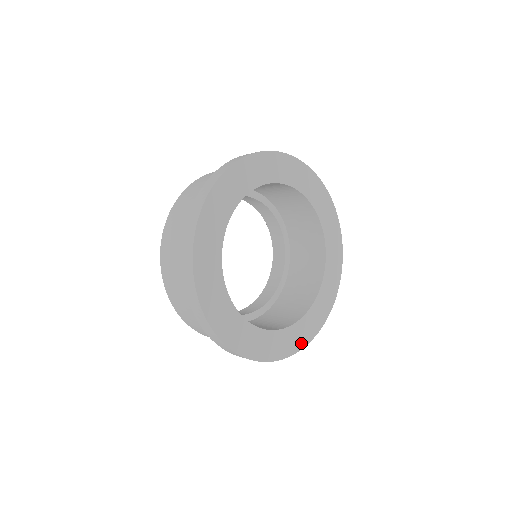
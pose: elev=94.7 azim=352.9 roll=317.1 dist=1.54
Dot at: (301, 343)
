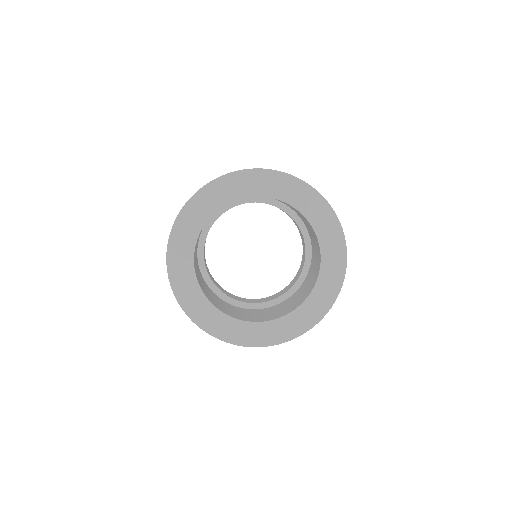
Dot at: (237, 340)
